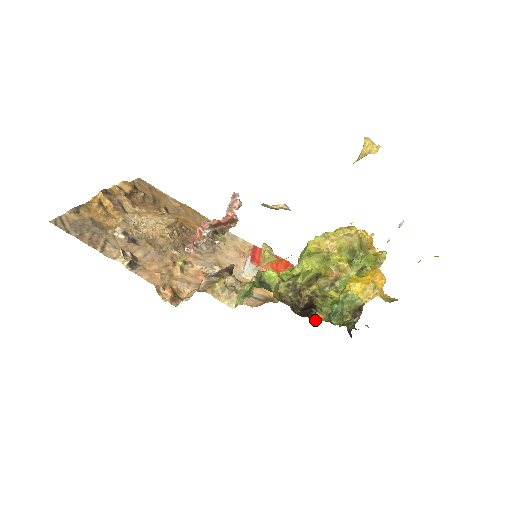
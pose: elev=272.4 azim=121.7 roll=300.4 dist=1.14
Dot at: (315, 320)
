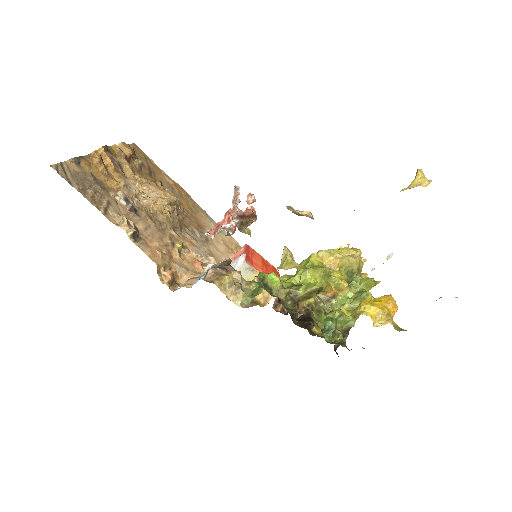
Dot at: (313, 333)
